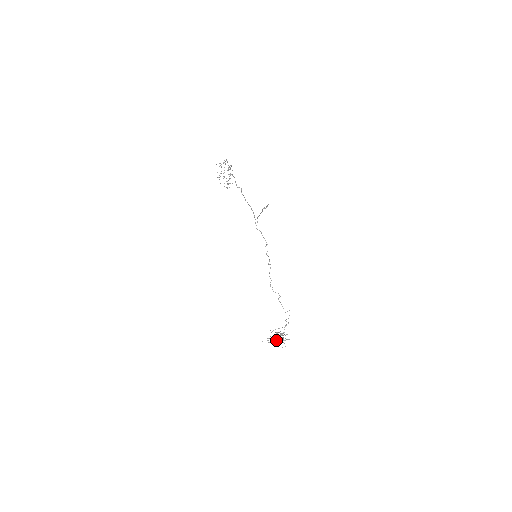
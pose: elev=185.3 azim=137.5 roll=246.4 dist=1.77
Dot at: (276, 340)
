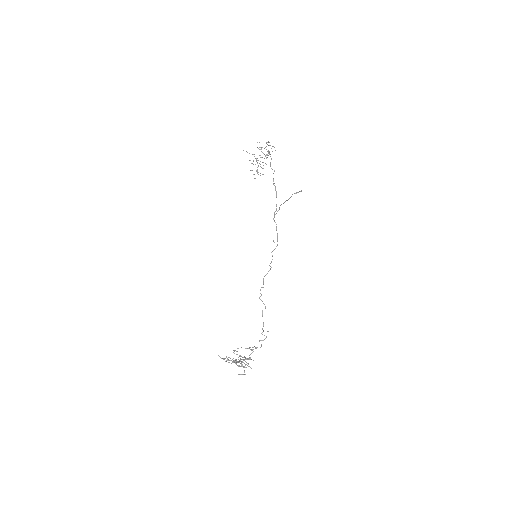
Dot at: (236, 362)
